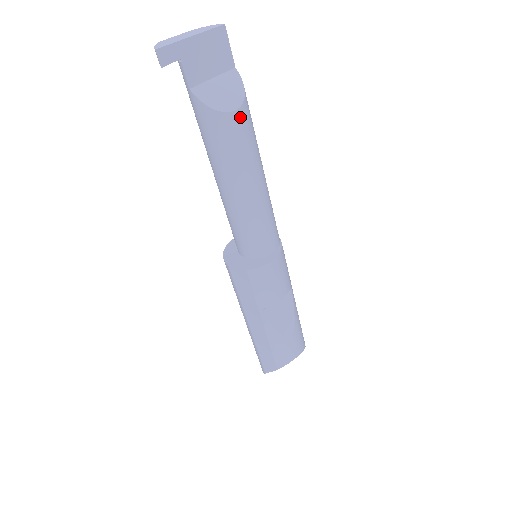
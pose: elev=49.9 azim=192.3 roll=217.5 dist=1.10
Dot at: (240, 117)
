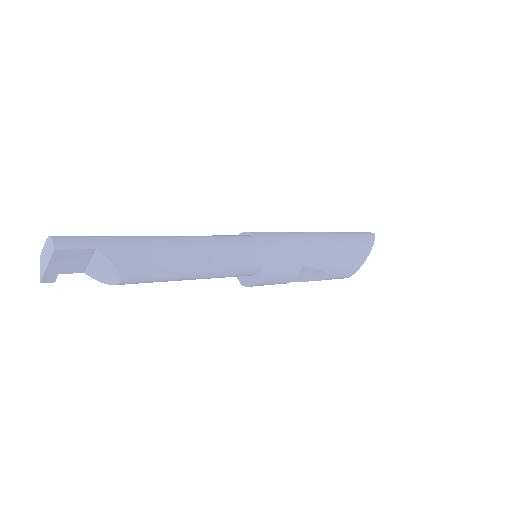
Dot at: (128, 280)
